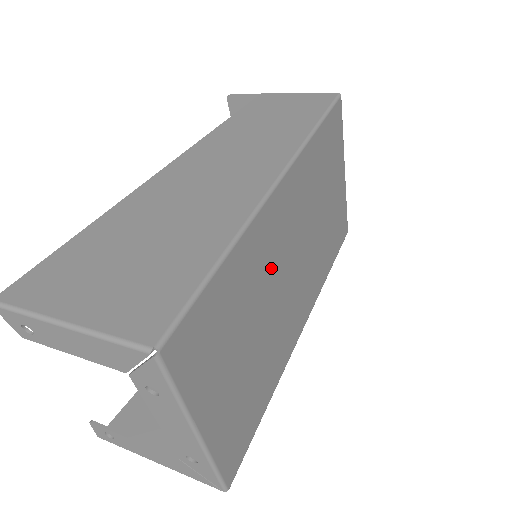
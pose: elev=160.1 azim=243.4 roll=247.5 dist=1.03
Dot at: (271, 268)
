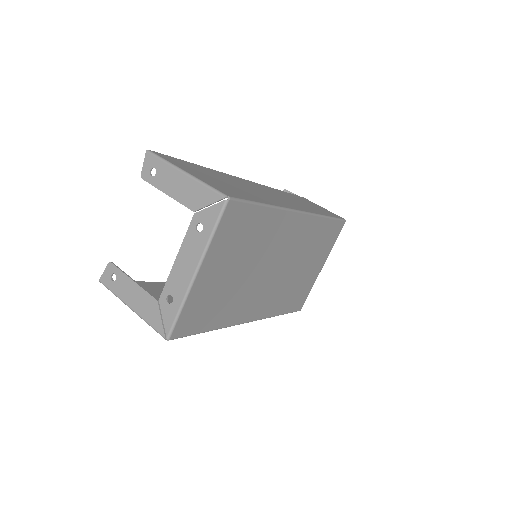
Dot at: (270, 249)
